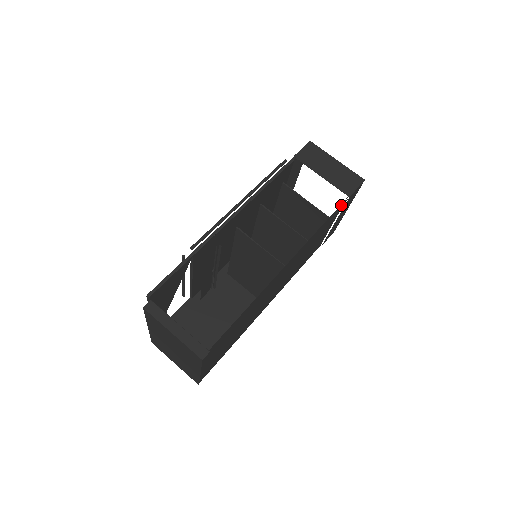
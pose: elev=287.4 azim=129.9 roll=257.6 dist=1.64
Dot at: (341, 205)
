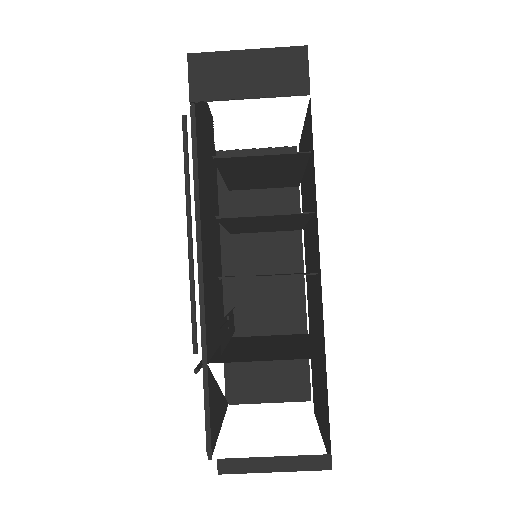
Dot at: occluded
